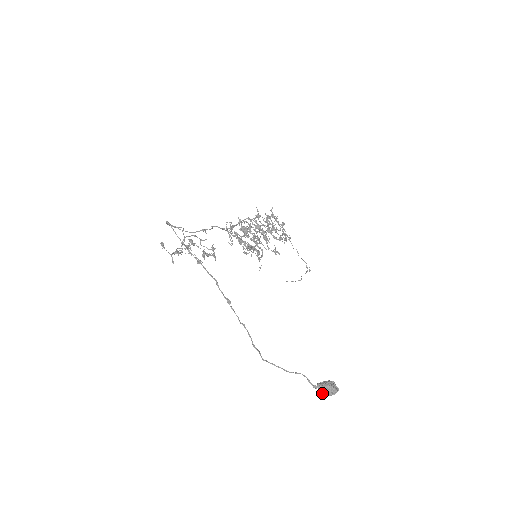
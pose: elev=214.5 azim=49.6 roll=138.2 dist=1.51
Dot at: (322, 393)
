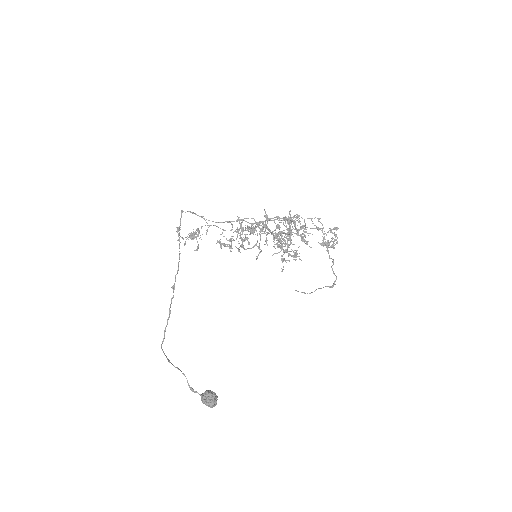
Dot at: occluded
